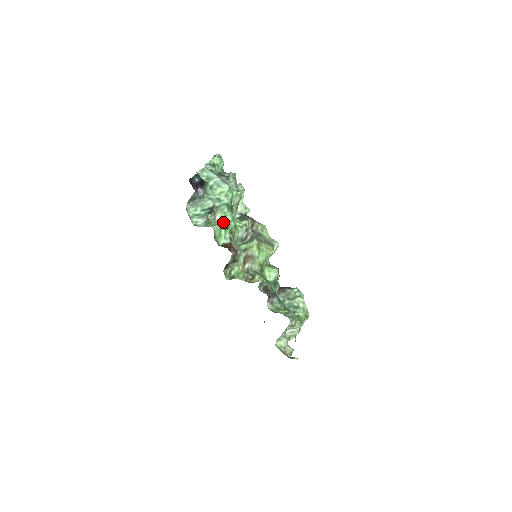
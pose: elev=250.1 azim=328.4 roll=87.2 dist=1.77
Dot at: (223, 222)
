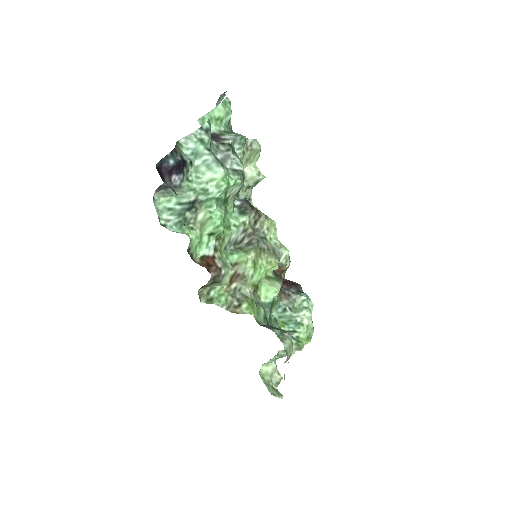
Dot at: (207, 226)
